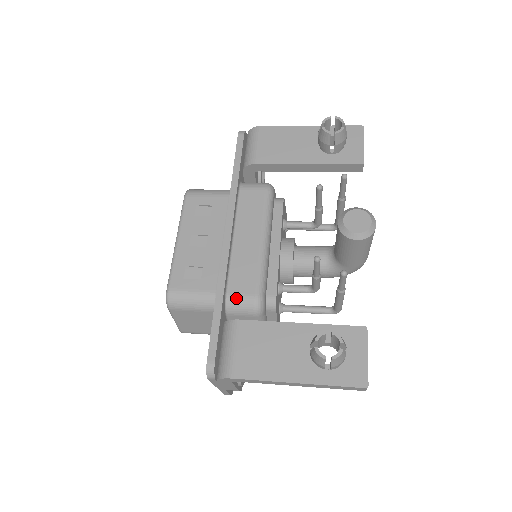
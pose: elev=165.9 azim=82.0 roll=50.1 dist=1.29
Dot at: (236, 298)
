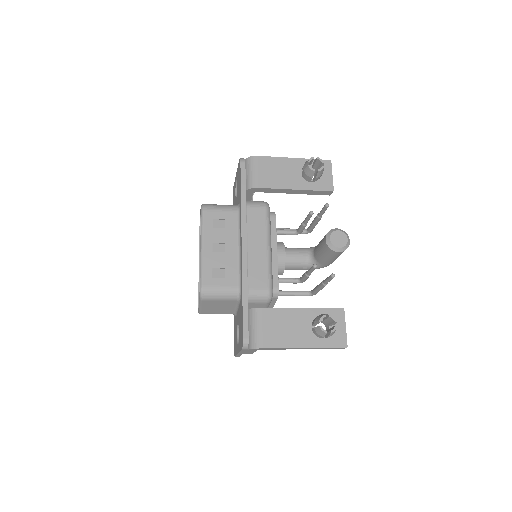
Dot at: (255, 292)
